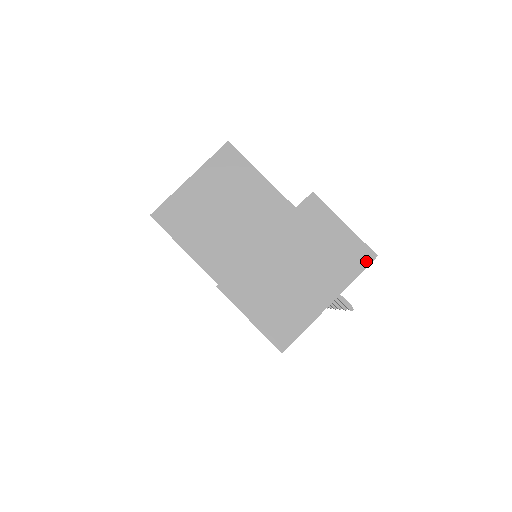
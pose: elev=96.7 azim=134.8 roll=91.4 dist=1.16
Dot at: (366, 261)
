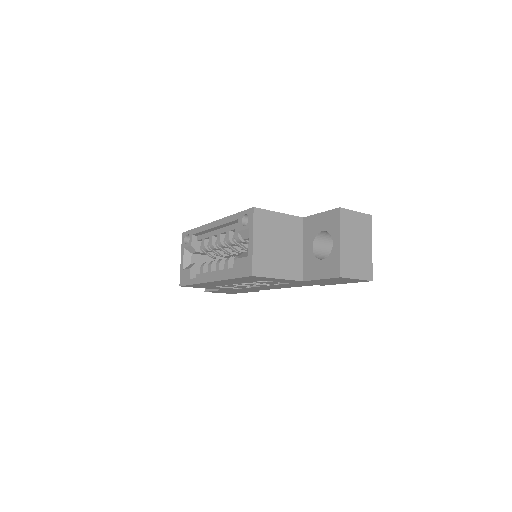
Dot at: (370, 220)
